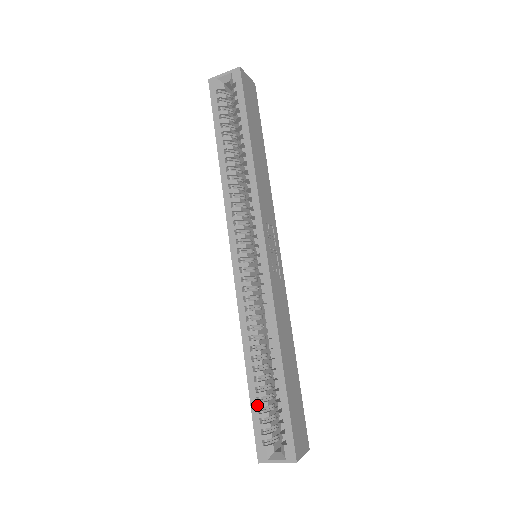
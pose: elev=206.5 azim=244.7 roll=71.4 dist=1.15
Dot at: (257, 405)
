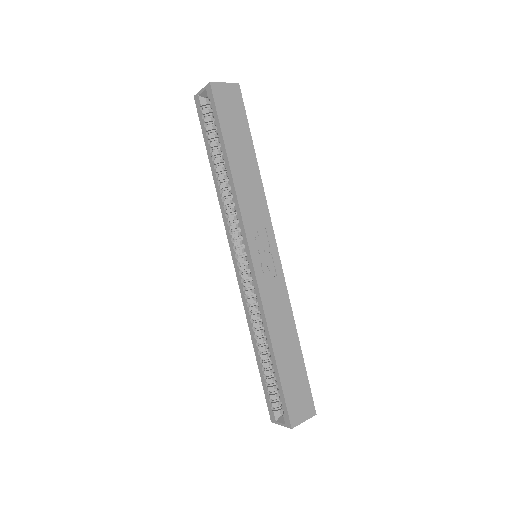
Dot at: (264, 380)
